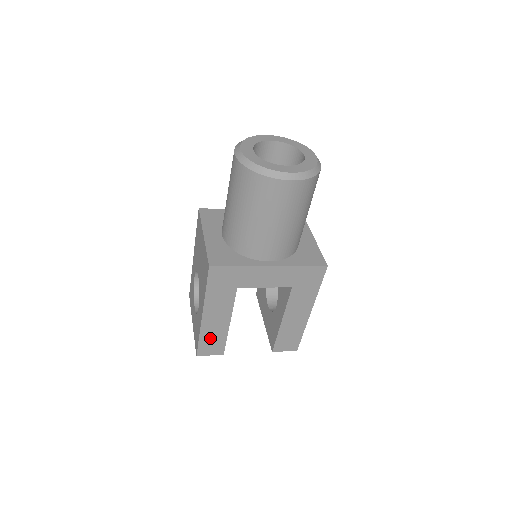
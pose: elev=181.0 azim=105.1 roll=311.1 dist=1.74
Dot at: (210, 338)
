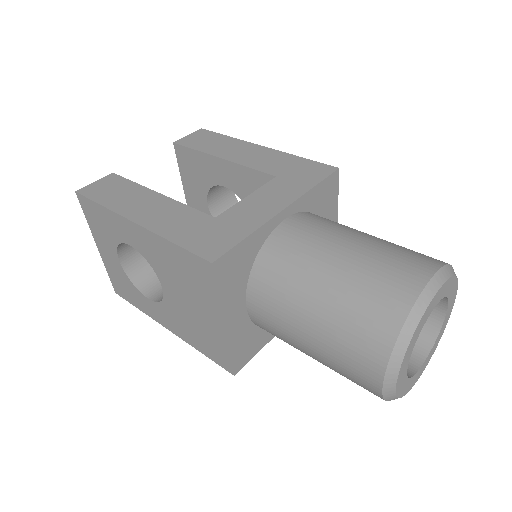
Dot at: occluded
